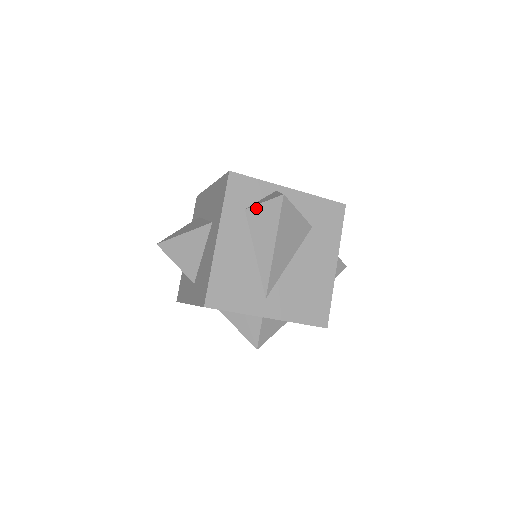
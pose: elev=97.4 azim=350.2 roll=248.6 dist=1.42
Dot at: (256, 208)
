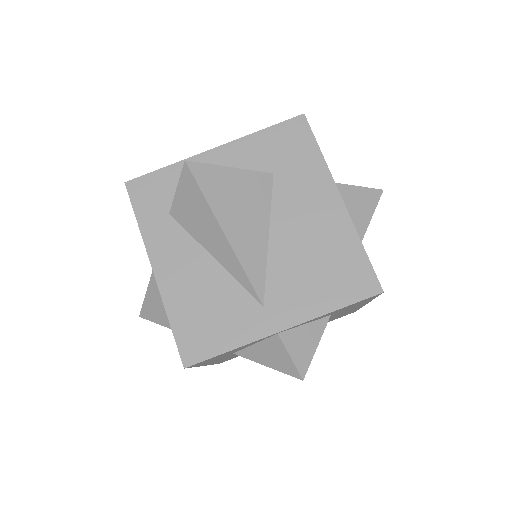
Dot at: (176, 202)
